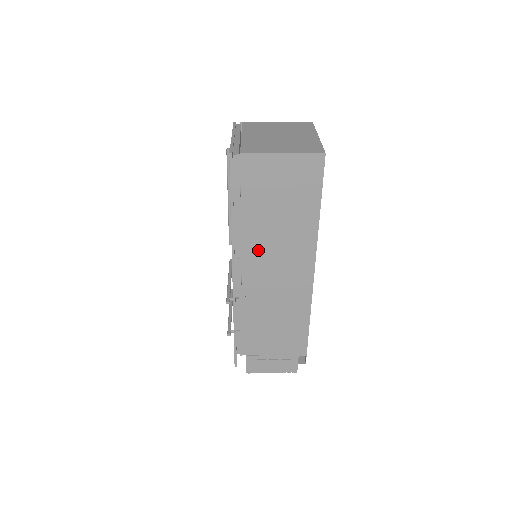
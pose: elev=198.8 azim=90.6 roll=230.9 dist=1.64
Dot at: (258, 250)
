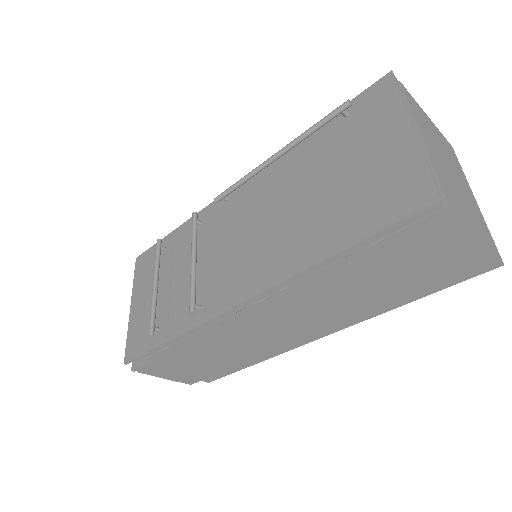
Dot at: (306, 297)
